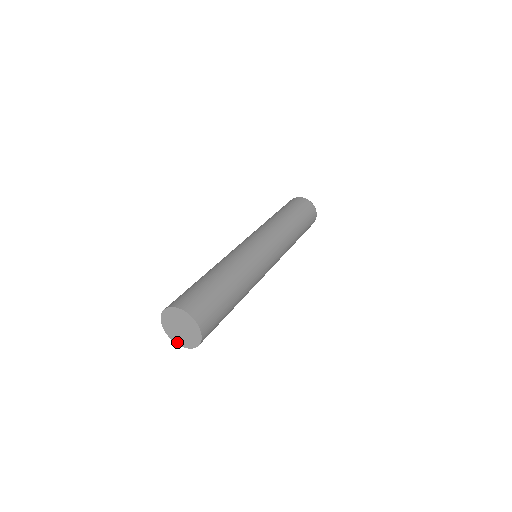
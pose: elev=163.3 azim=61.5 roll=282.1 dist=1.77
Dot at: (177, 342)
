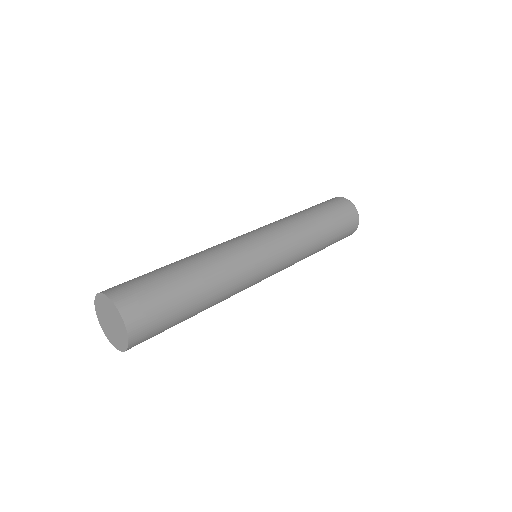
Dot at: (105, 333)
